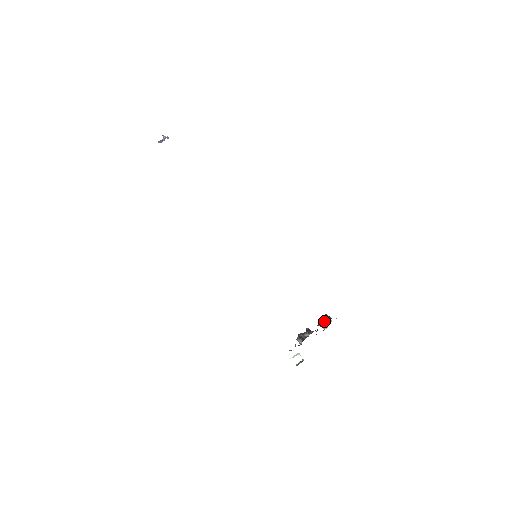
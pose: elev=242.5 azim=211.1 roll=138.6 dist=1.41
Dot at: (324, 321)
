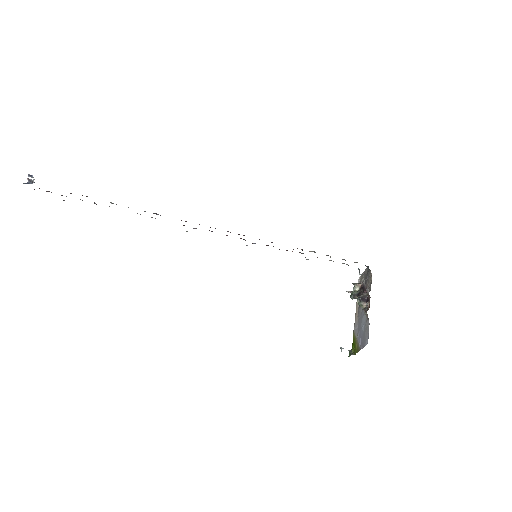
Dot at: (354, 291)
